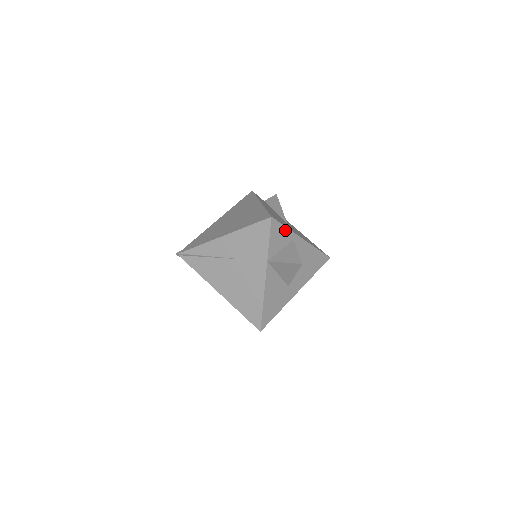
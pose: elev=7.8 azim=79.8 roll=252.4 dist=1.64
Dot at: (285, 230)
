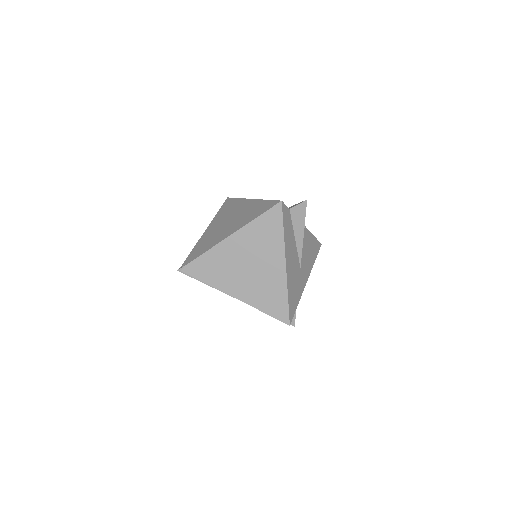
Dot at: occluded
